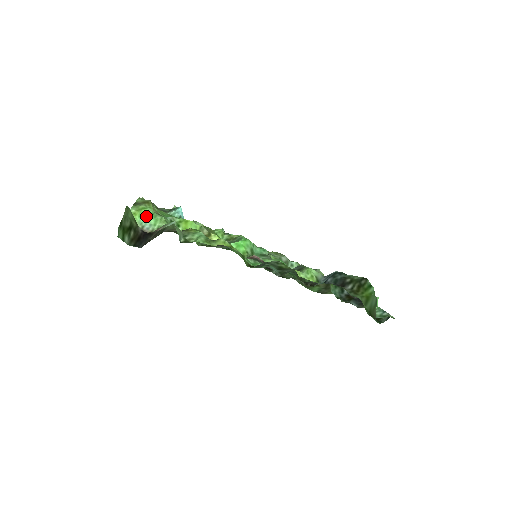
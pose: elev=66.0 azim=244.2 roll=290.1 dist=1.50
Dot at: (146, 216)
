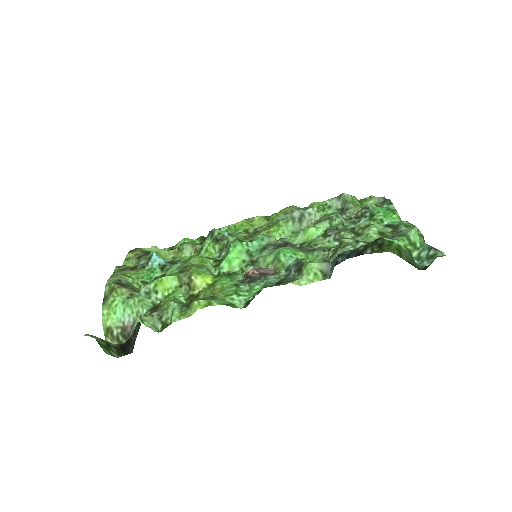
Dot at: (119, 309)
